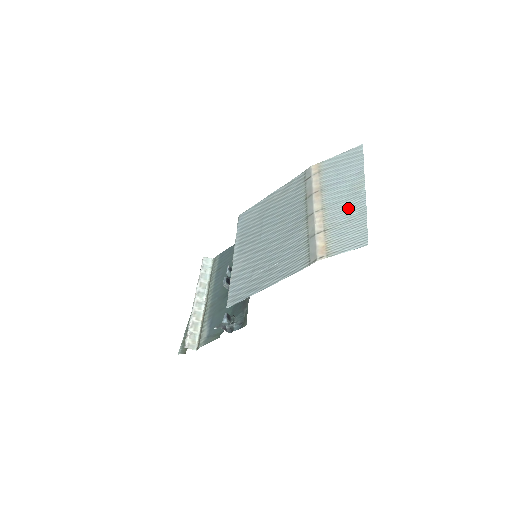
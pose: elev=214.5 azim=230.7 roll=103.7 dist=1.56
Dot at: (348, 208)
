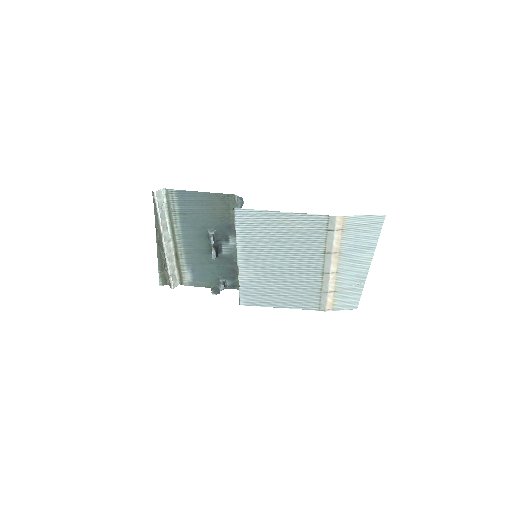
Dot at: (354, 279)
